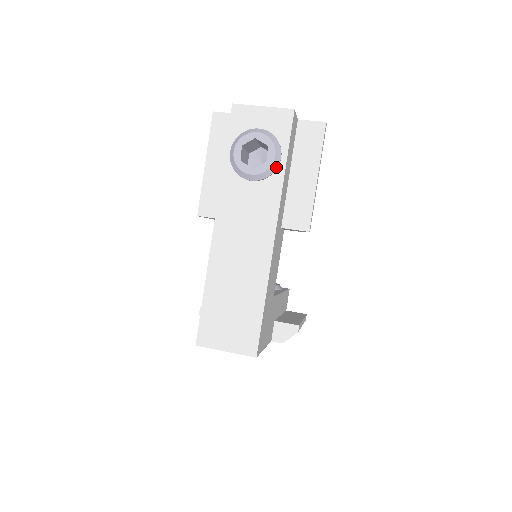
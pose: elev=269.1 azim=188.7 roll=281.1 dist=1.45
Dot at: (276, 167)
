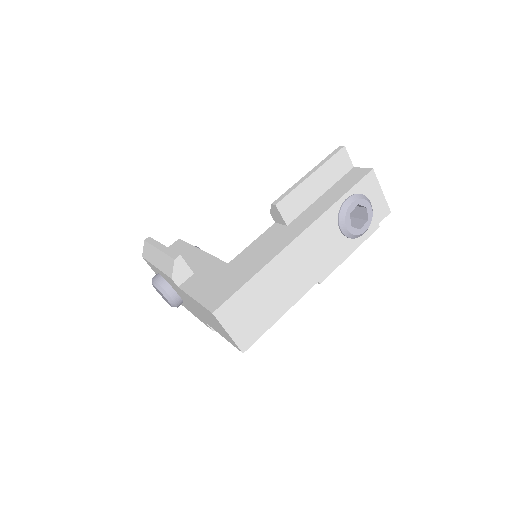
Dot at: (358, 237)
